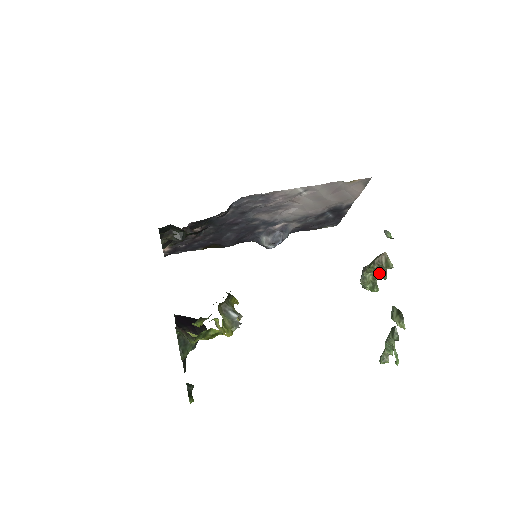
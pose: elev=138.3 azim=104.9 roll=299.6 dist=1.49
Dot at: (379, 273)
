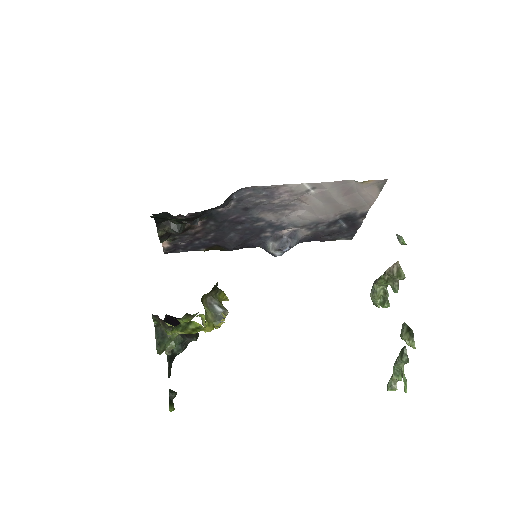
Dot at: (390, 285)
